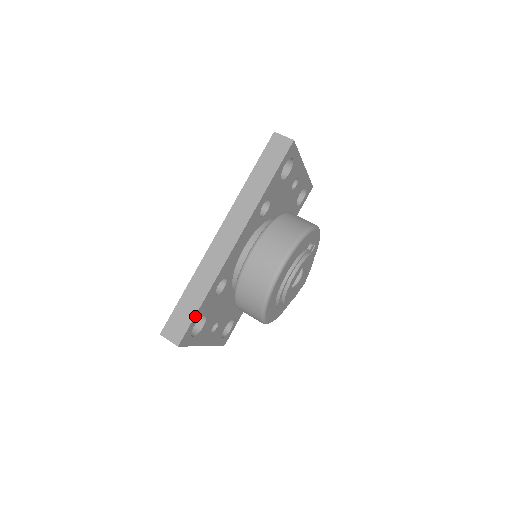
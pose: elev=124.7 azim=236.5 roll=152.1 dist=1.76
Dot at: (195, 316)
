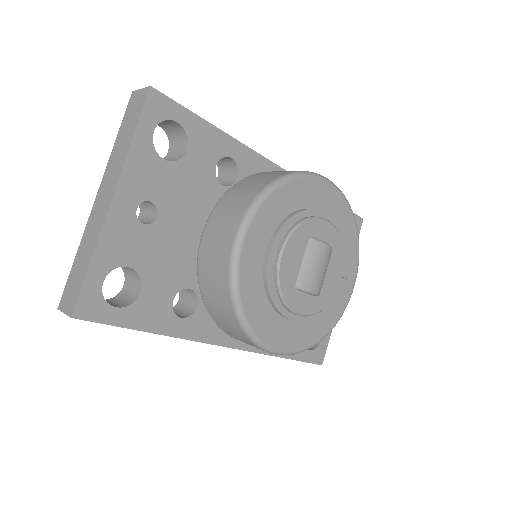
Dot at: (195, 116)
